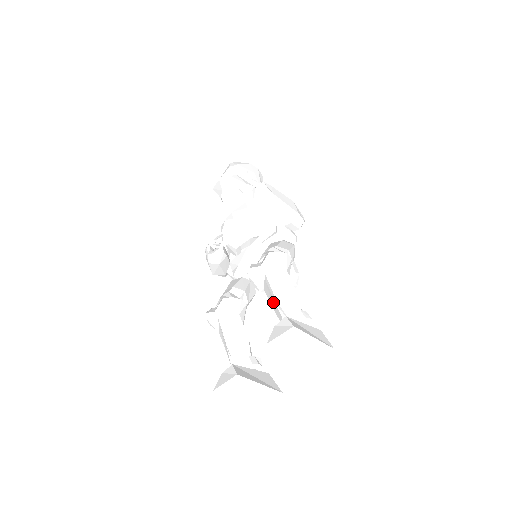
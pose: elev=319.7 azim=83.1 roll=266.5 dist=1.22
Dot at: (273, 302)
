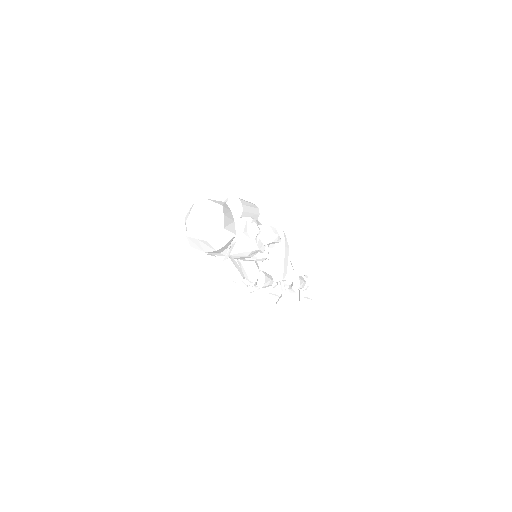
Dot at: occluded
